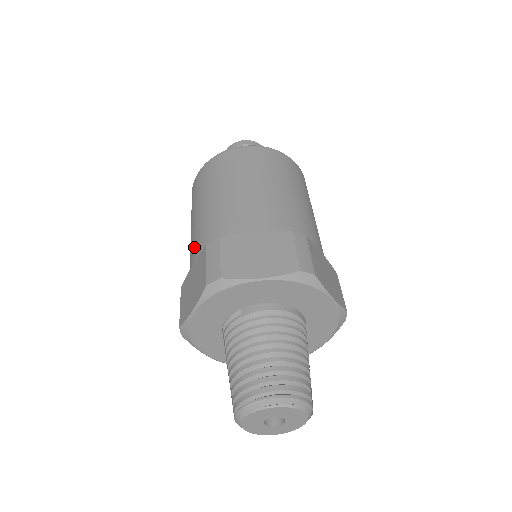
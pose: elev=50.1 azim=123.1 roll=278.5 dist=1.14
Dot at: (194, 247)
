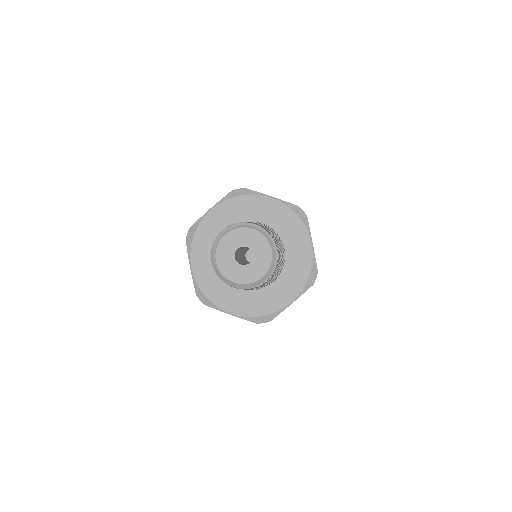
Dot at: occluded
